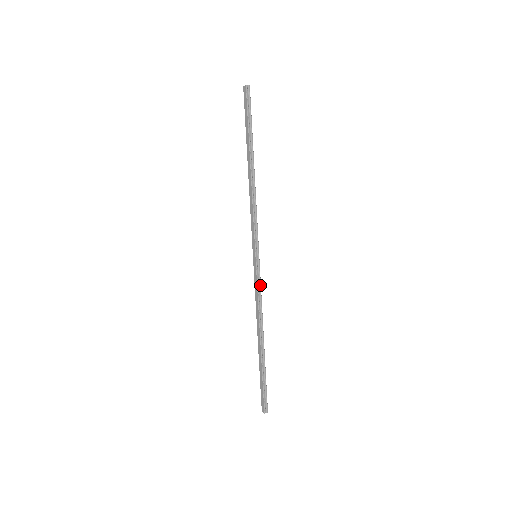
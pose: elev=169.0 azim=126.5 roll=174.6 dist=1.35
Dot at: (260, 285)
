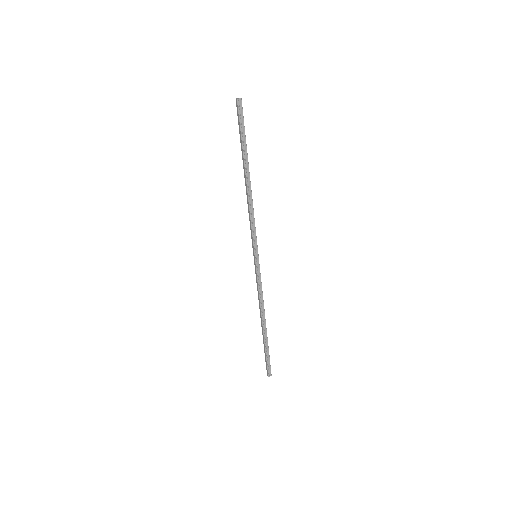
Dot at: (260, 280)
